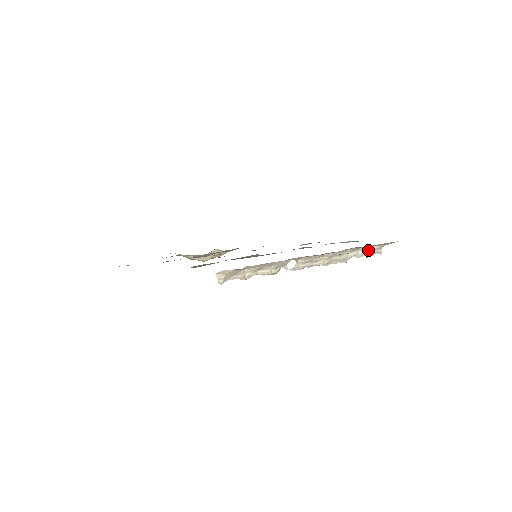
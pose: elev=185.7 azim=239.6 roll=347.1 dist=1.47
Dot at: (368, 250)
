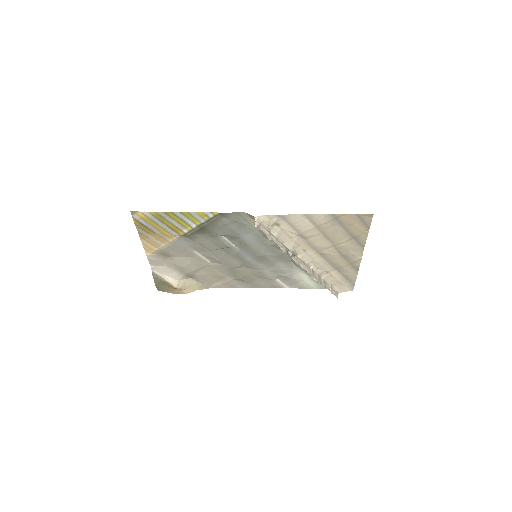
Dot at: (331, 288)
